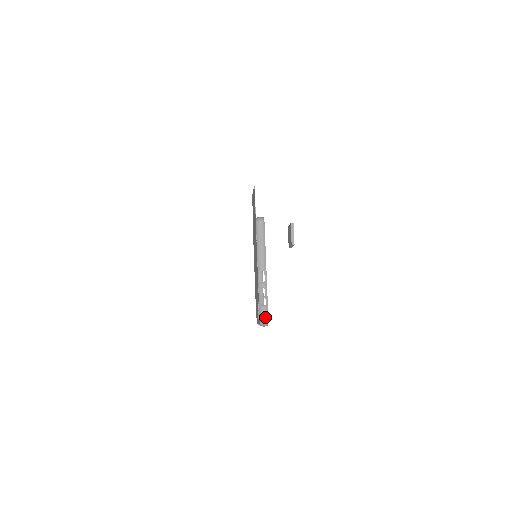
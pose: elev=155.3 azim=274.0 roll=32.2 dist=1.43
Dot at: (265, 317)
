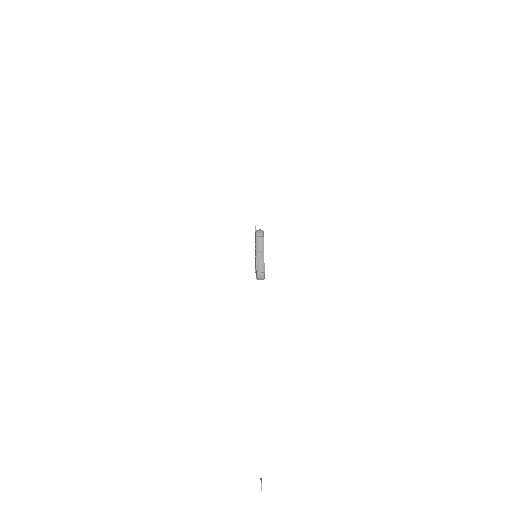
Dot at: occluded
